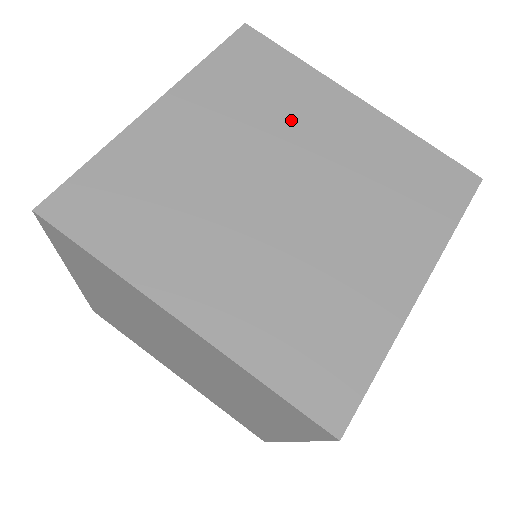
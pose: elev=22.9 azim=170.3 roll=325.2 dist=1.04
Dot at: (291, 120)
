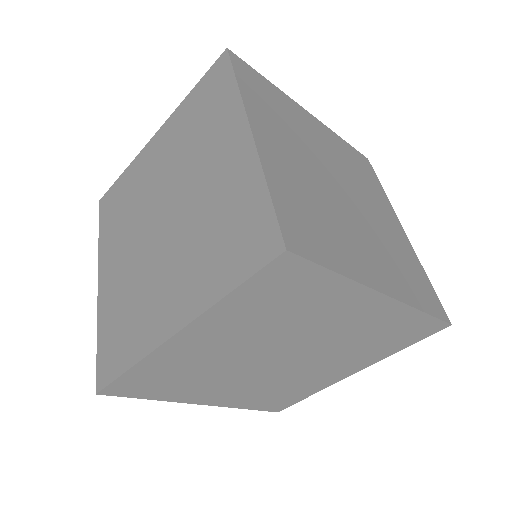
Dot at: (198, 152)
